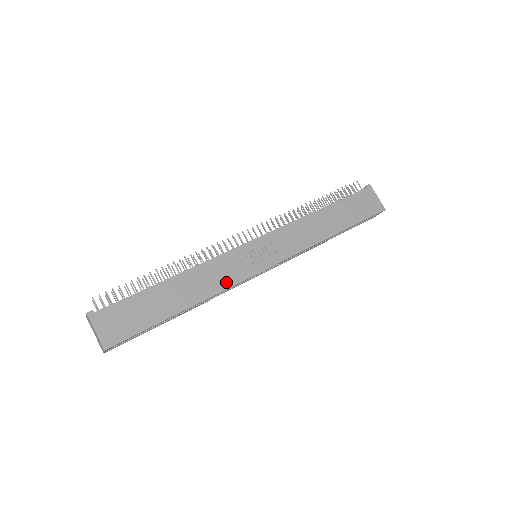
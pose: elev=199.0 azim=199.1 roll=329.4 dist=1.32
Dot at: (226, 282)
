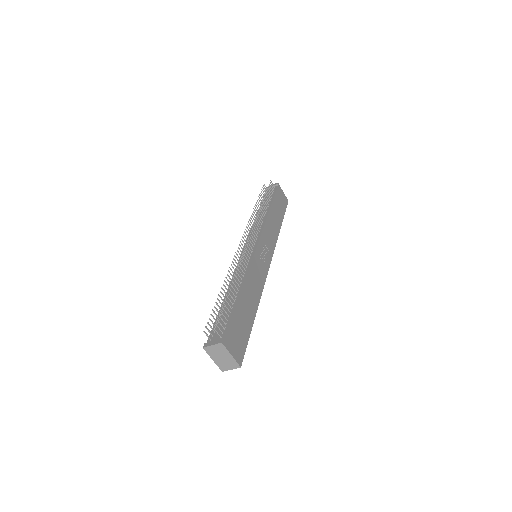
Dot at: (261, 283)
